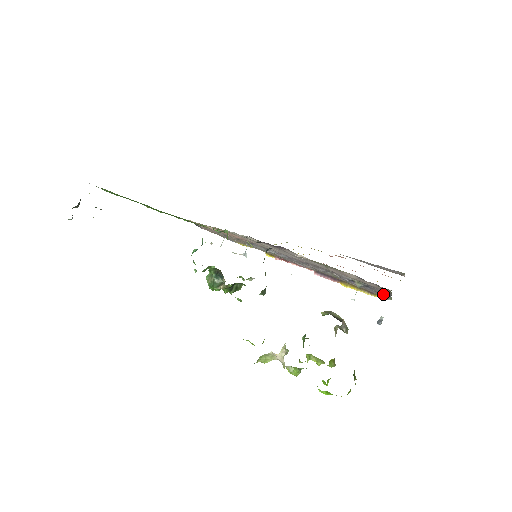
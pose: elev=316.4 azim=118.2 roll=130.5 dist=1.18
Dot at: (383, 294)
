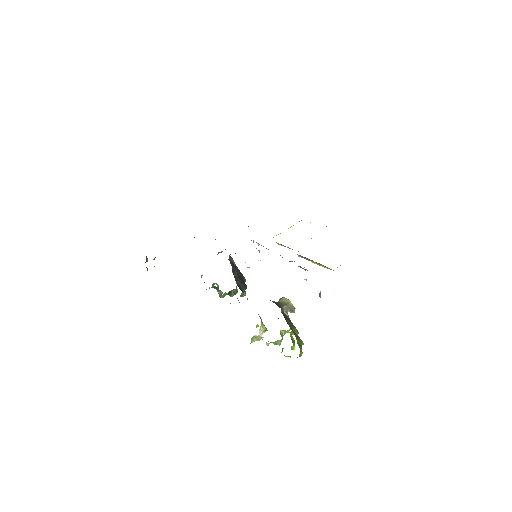
Dot at: occluded
